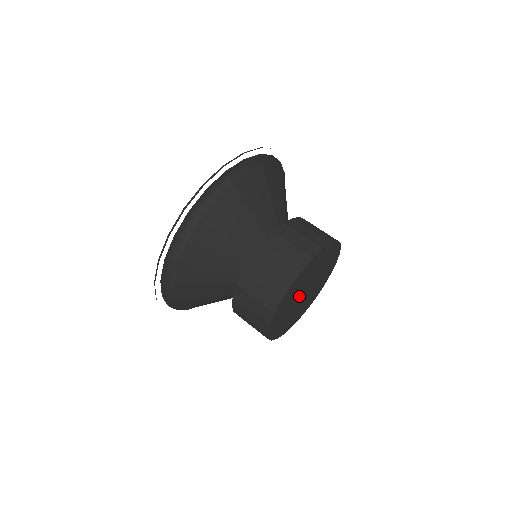
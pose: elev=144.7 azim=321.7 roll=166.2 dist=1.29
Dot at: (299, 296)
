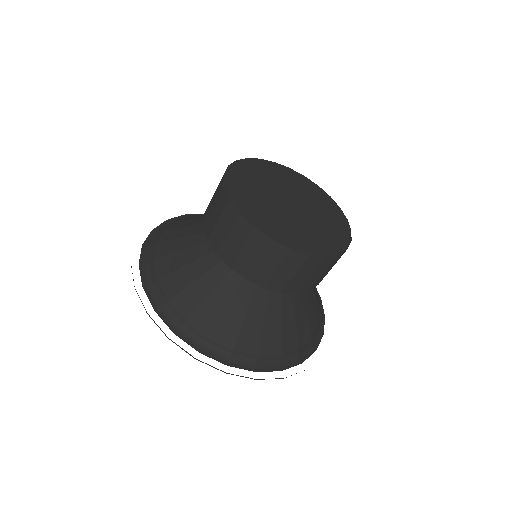
Dot at: (277, 201)
